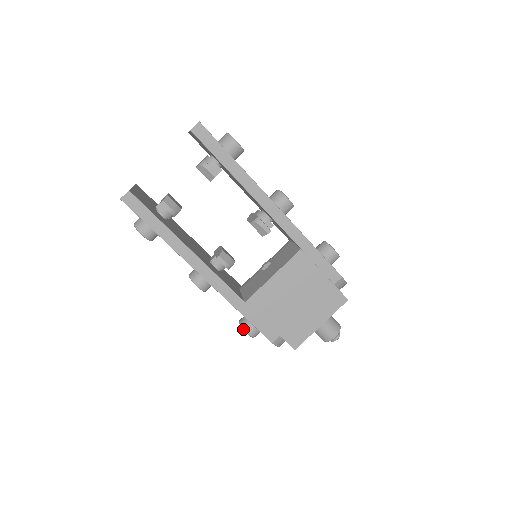
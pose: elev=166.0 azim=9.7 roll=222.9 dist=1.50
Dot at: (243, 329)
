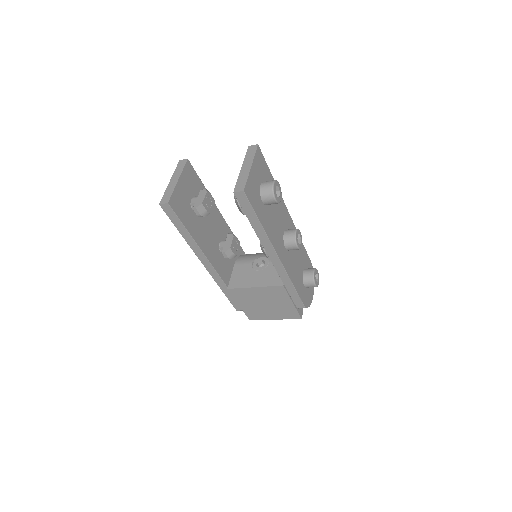
Dot at: occluded
